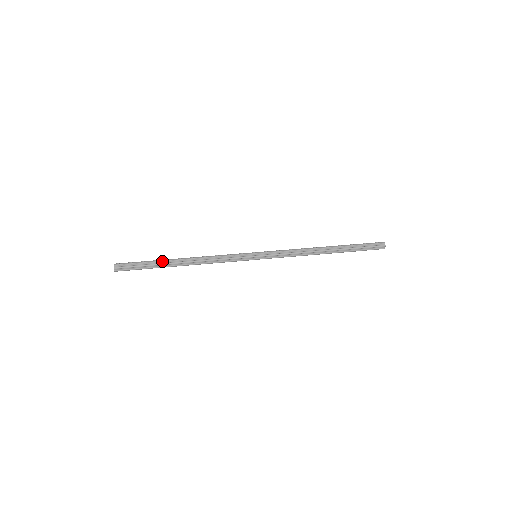
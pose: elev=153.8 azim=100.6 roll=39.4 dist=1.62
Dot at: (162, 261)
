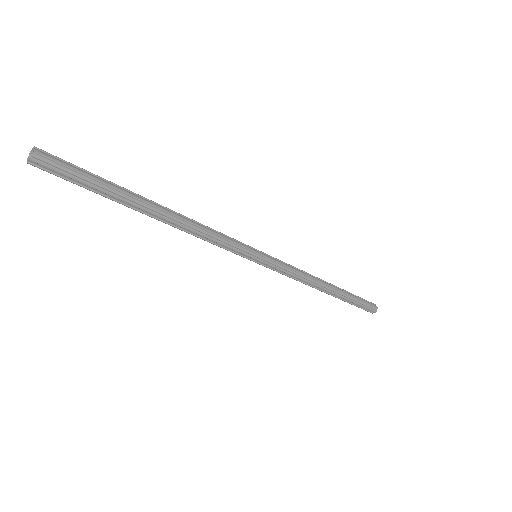
Dot at: occluded
